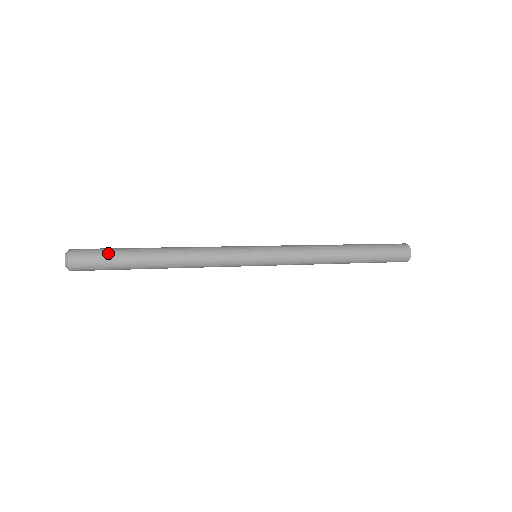
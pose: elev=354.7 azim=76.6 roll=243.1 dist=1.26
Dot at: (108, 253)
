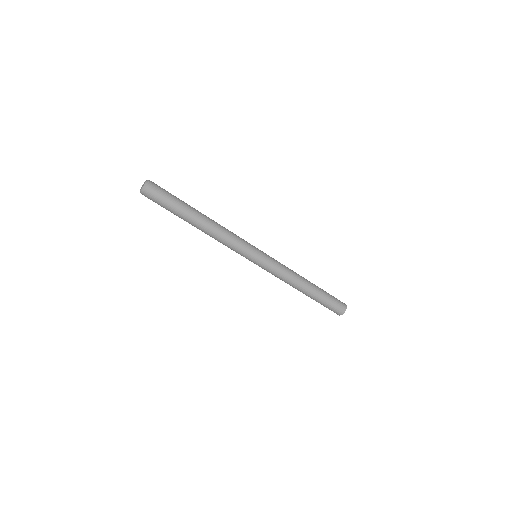
Dot at: (173, 195)
